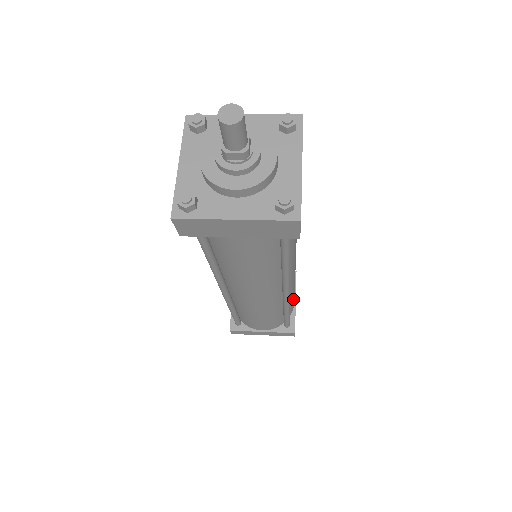
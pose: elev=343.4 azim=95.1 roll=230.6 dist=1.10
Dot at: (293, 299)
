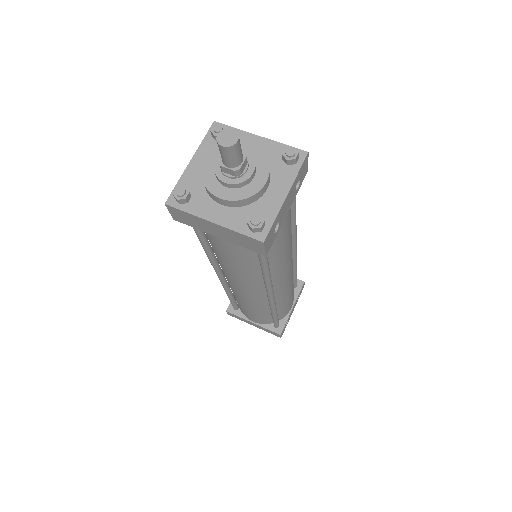
Dot at: (287, 305)
